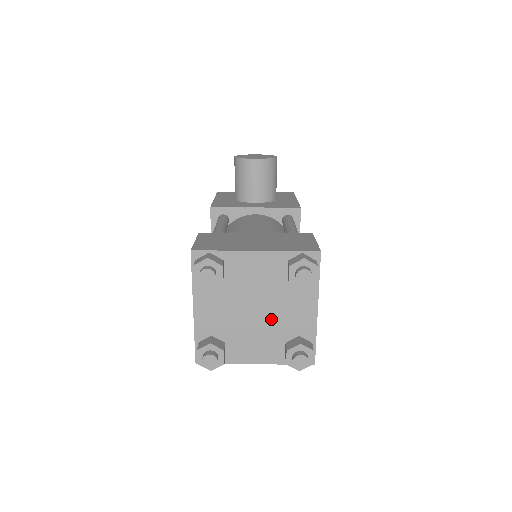
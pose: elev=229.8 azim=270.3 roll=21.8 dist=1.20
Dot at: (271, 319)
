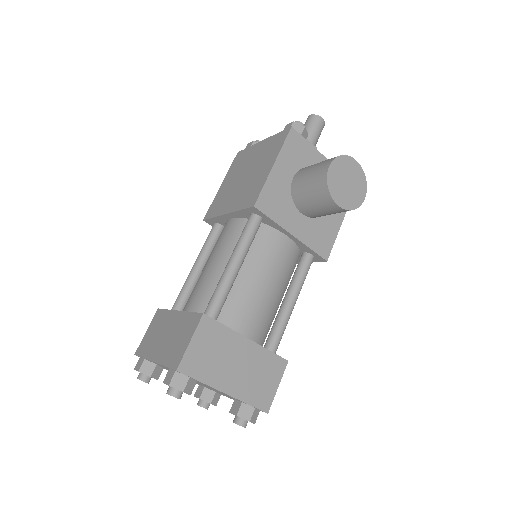
Dot at: (205, 386)
